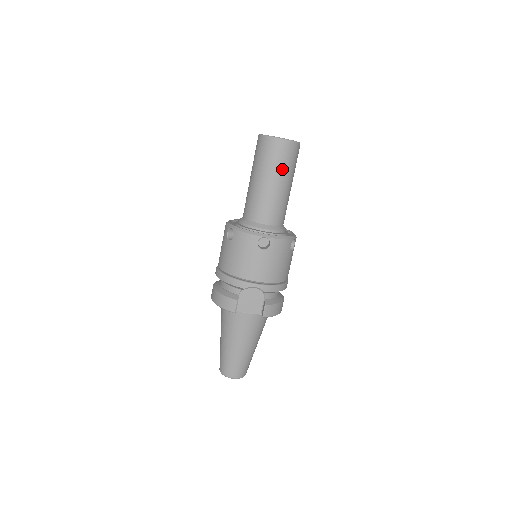
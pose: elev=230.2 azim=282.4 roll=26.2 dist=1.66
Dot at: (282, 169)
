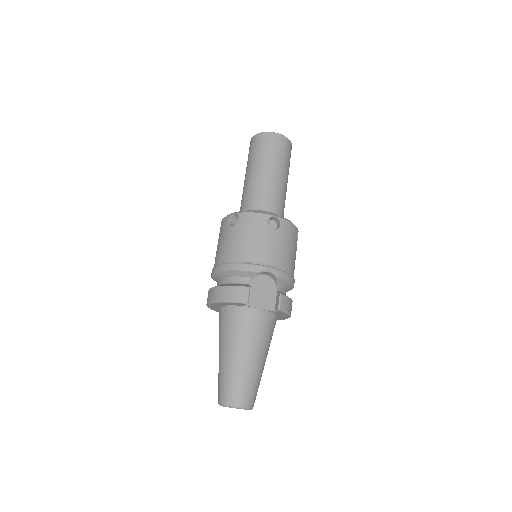
Dot at: (281, 161)
